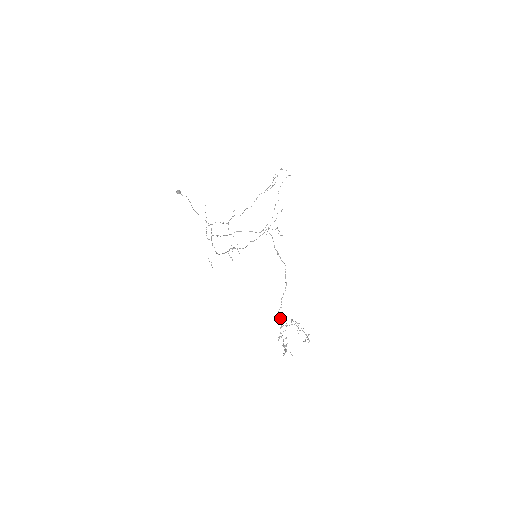
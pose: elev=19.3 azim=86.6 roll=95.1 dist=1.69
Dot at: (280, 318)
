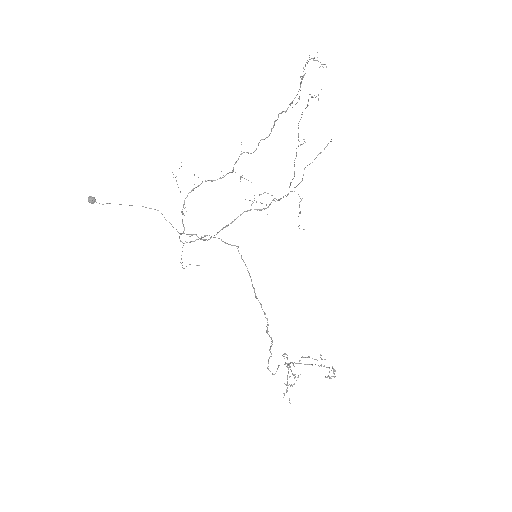
Dot at: occluded
